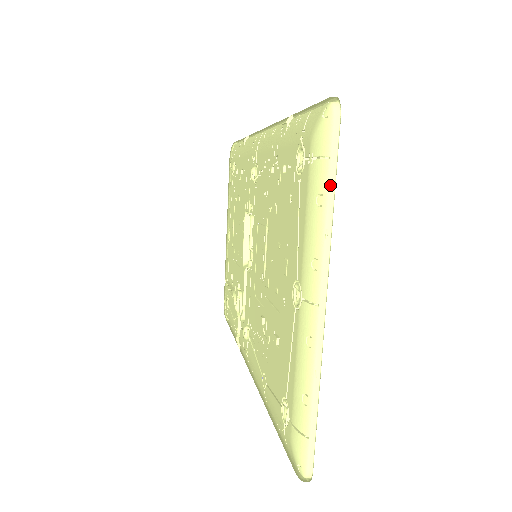
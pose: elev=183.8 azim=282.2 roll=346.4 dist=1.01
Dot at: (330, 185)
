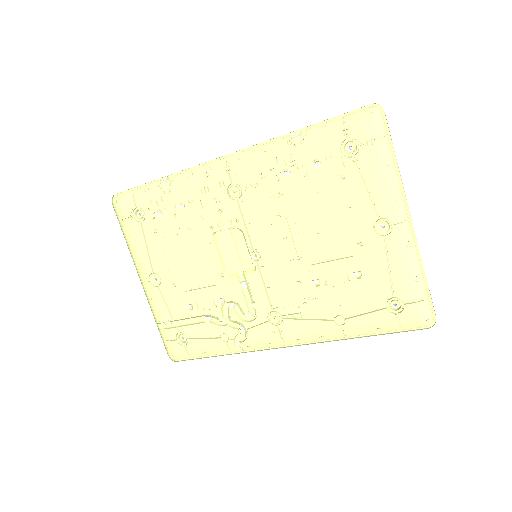
Dot at: (391, 151)
